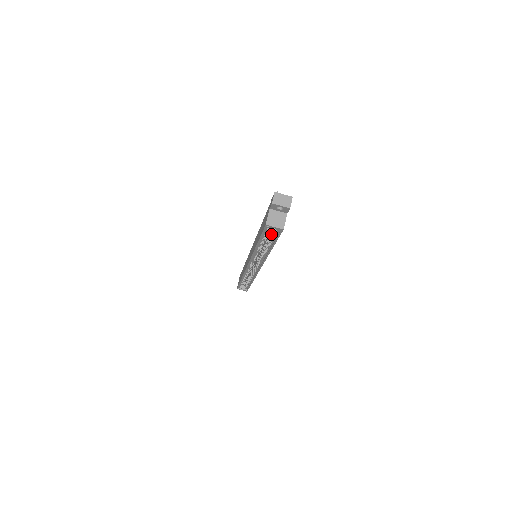
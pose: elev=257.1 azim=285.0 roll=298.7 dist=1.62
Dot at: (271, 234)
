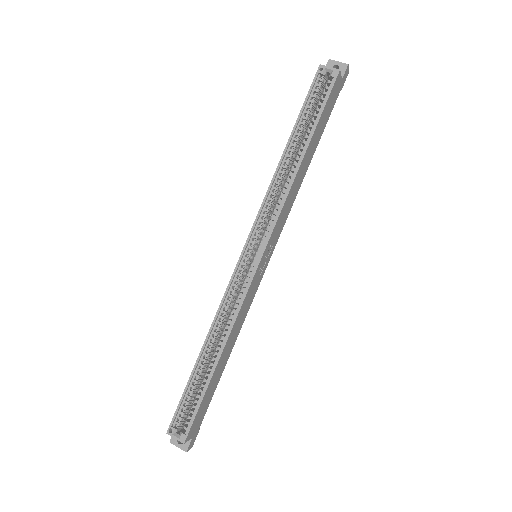
Dot at: (314, 115)
